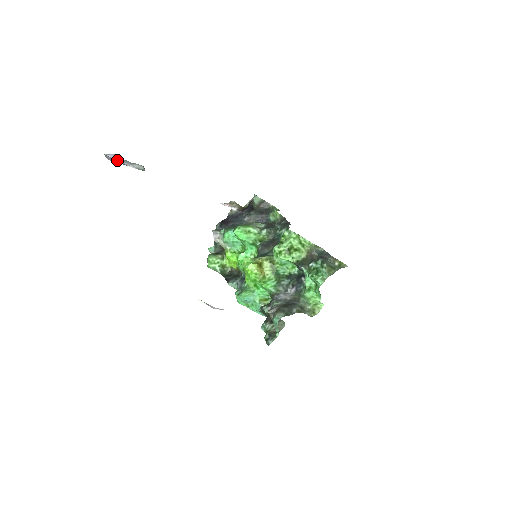
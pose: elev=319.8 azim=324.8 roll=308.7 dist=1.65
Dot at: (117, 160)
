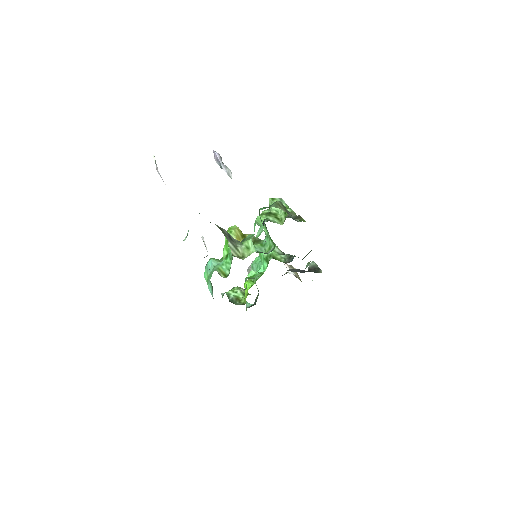
Dot at: (218, 158)
